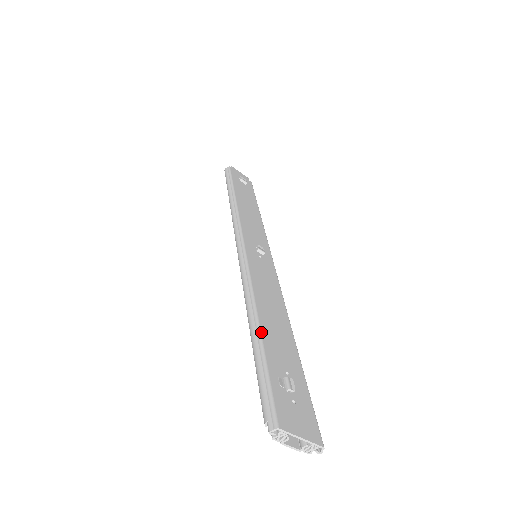
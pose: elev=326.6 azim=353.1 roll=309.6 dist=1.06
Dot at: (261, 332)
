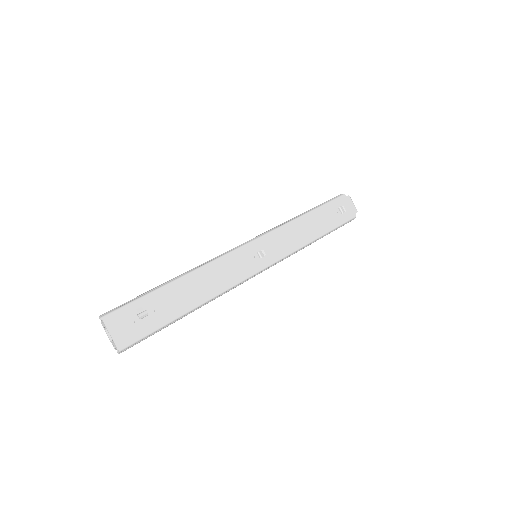
Dot at: (169, 284)
